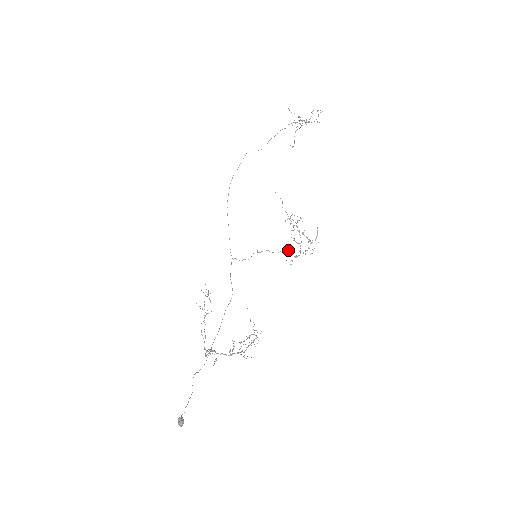
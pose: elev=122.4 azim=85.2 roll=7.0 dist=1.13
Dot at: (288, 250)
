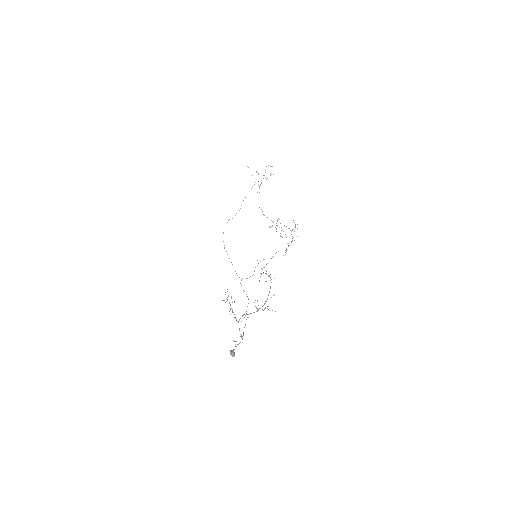
Dot at: occluded
